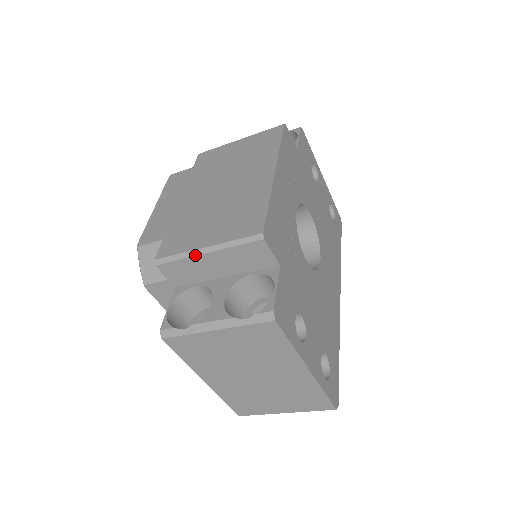
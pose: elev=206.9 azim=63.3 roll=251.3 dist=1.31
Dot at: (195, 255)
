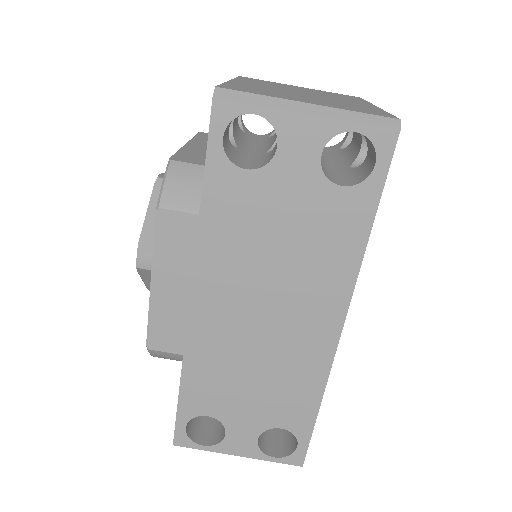
Dot at: occluded
